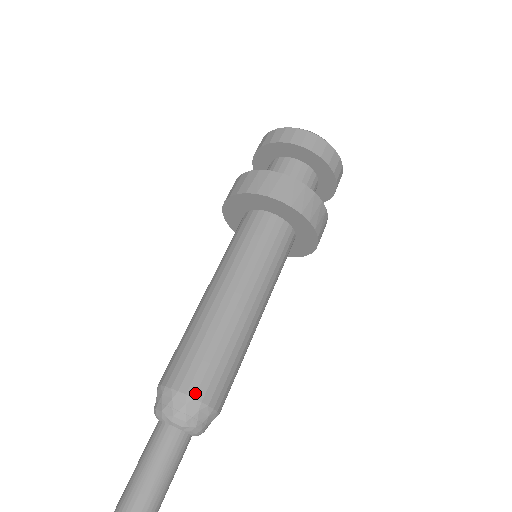
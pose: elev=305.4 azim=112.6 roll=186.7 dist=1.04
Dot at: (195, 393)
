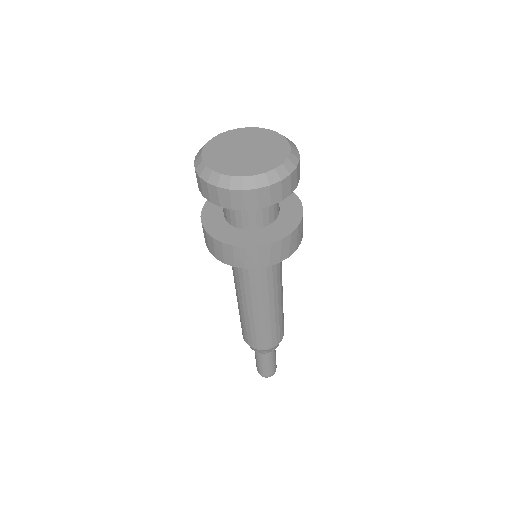
Dot at: (272, 347)
